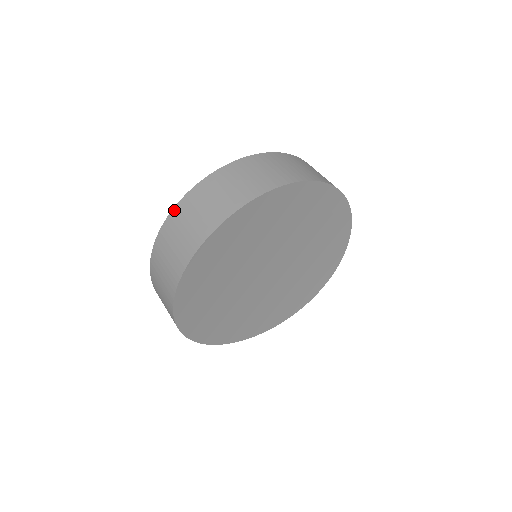
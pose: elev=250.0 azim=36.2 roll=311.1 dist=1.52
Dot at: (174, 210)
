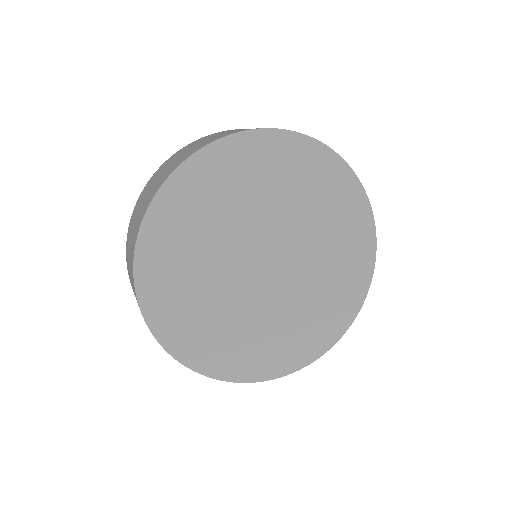
Dot at: (192, 142)
